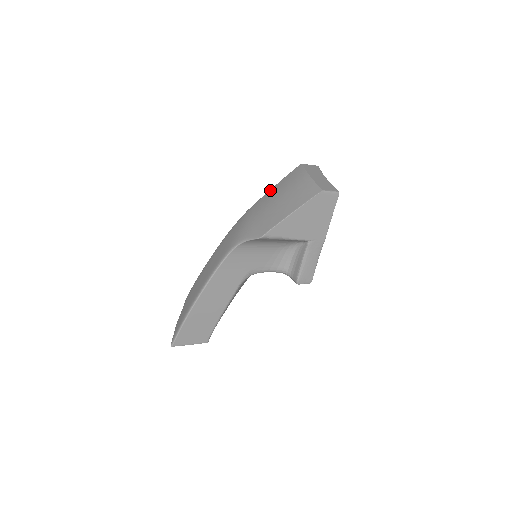
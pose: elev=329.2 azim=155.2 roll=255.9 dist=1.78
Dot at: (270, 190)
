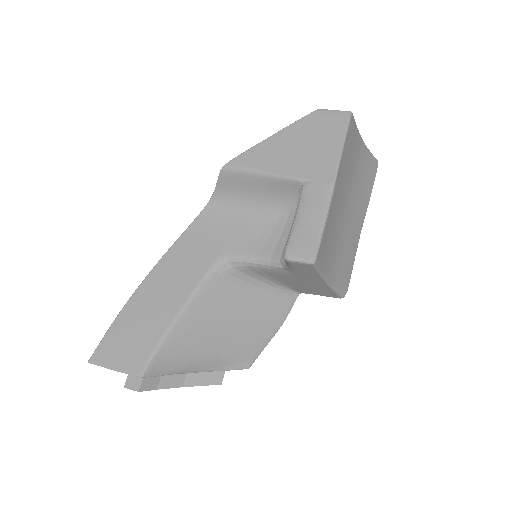
Dot at: occluded
